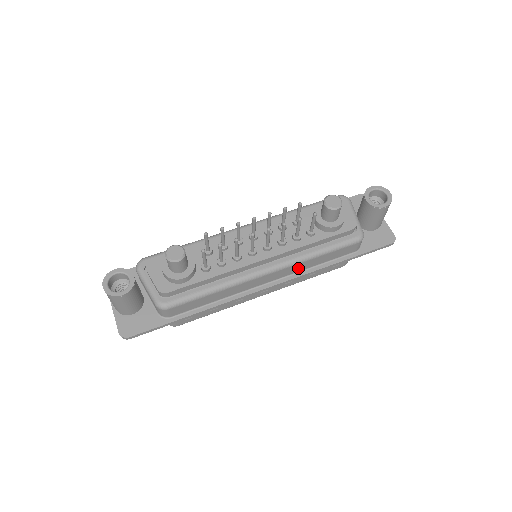
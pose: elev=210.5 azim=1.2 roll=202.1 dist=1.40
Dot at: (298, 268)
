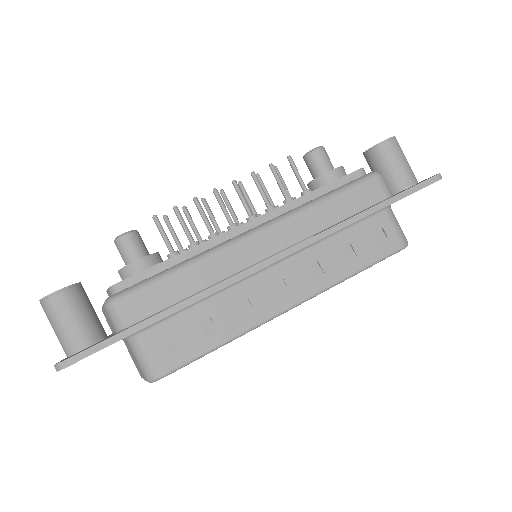
Dot at: (304, 227)
